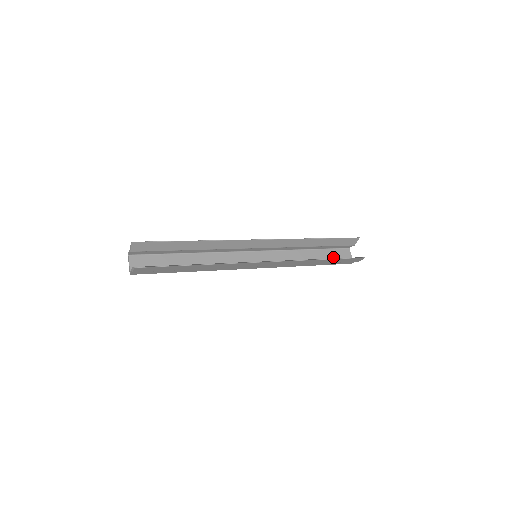
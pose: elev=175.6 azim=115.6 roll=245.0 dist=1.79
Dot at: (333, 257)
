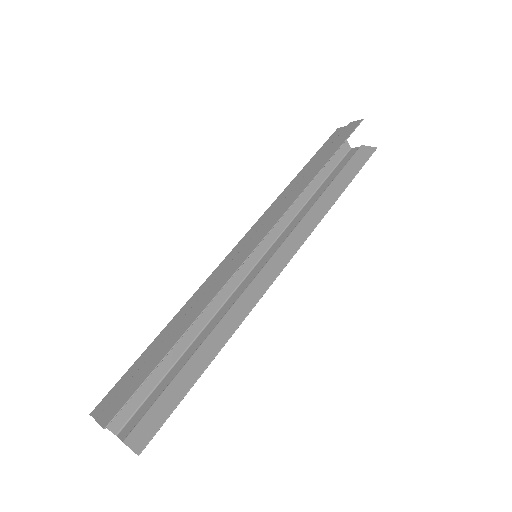
Dot at: (330, 162)
